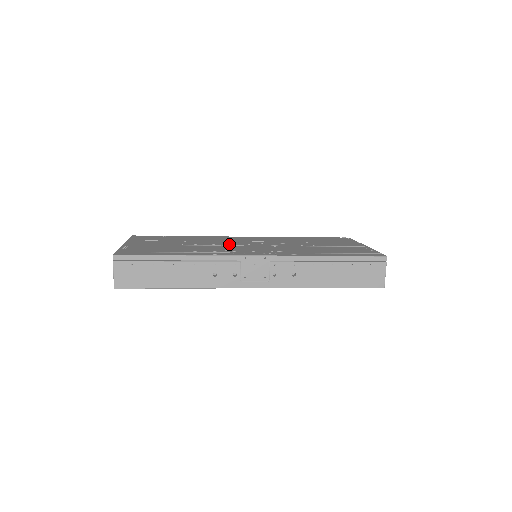
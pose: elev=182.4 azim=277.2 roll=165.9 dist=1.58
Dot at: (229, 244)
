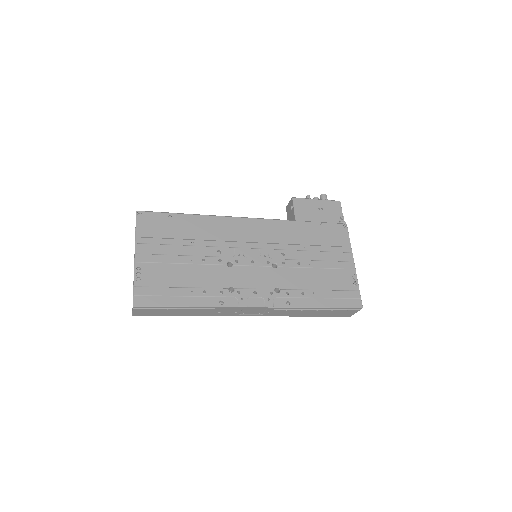
Dot at: (234, 260)
